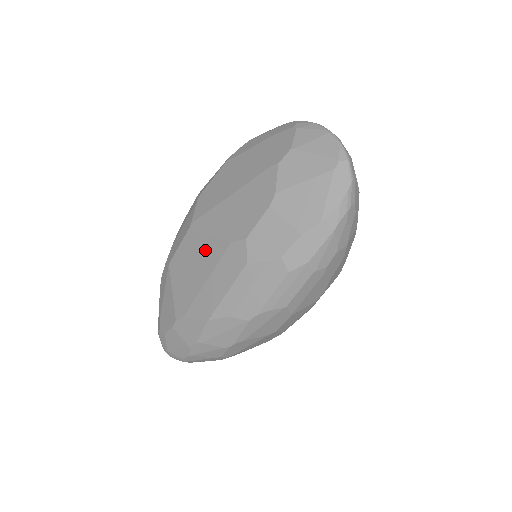
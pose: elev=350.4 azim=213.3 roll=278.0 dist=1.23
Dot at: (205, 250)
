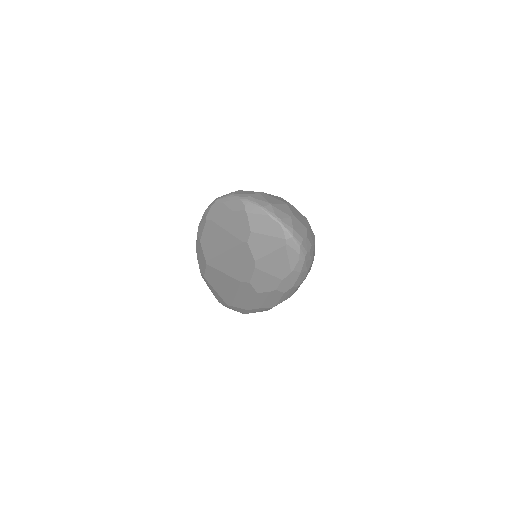
Dot at: (225, 280)
